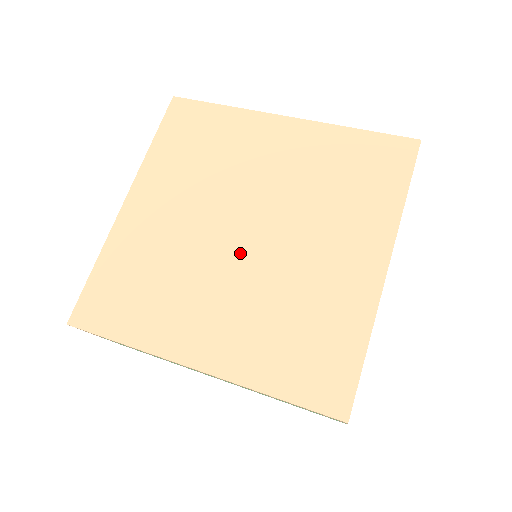
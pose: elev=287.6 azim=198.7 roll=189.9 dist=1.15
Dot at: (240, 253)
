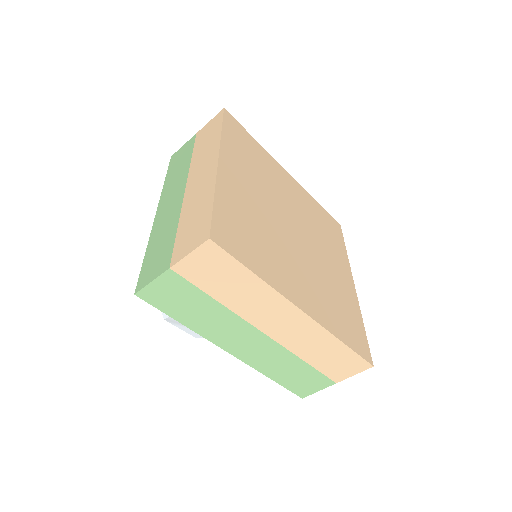
Dot at: (297, 242)
